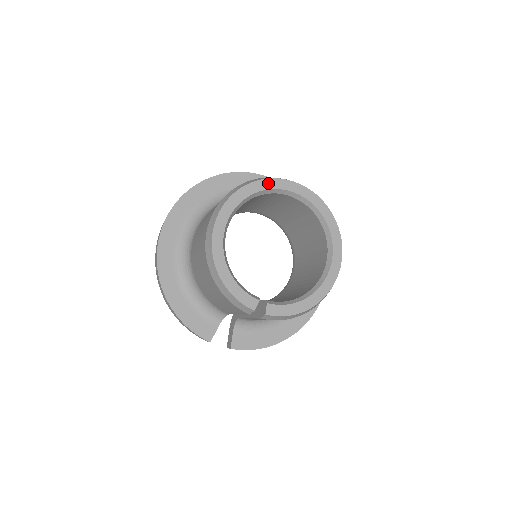
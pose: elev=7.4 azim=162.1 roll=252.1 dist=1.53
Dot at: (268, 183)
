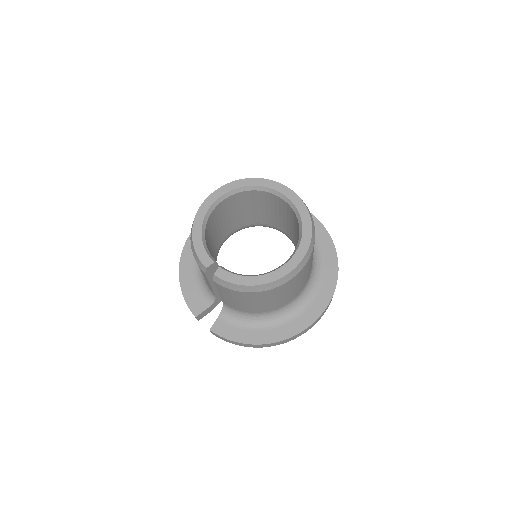
Dot at: (264, 182)
